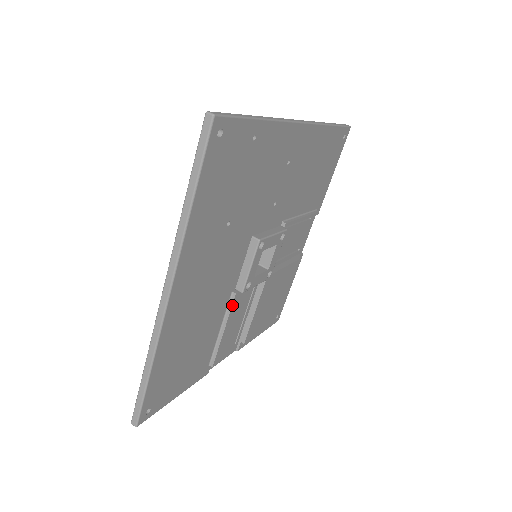
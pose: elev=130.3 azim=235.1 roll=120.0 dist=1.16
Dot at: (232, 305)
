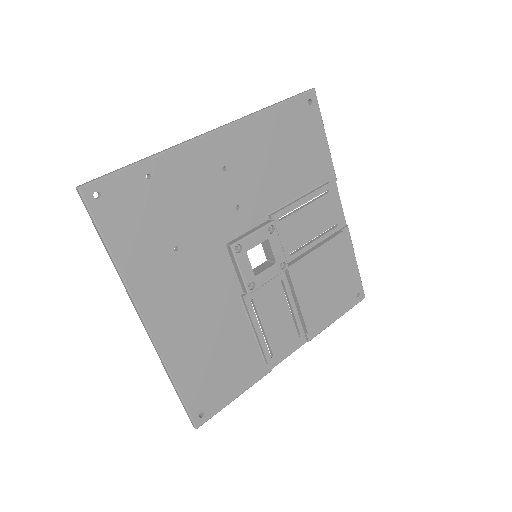
Dot at: (247, 307)
